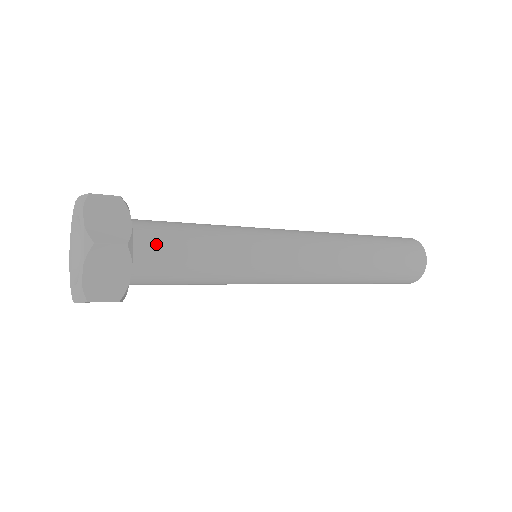
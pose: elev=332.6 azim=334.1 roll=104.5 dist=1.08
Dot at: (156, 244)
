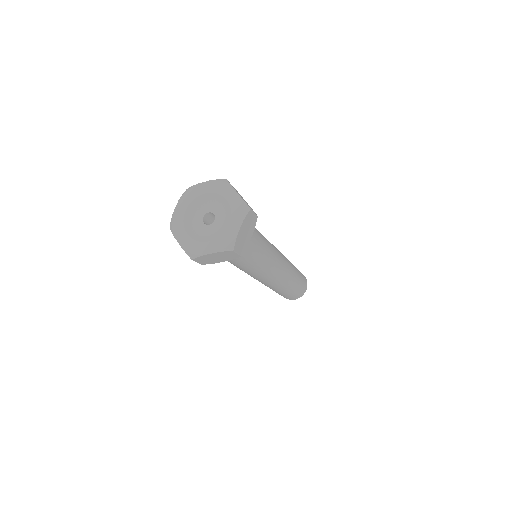
Dot at: occluded
